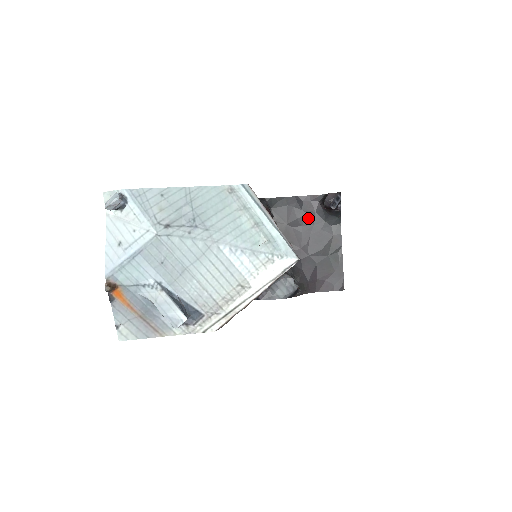
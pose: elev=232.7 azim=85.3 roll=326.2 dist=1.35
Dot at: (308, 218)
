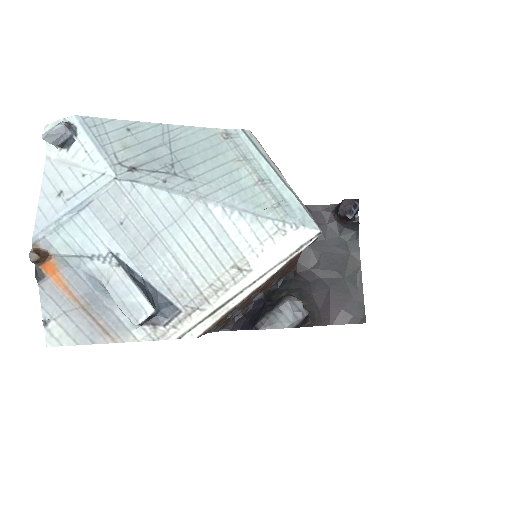
Dot at: occluded
